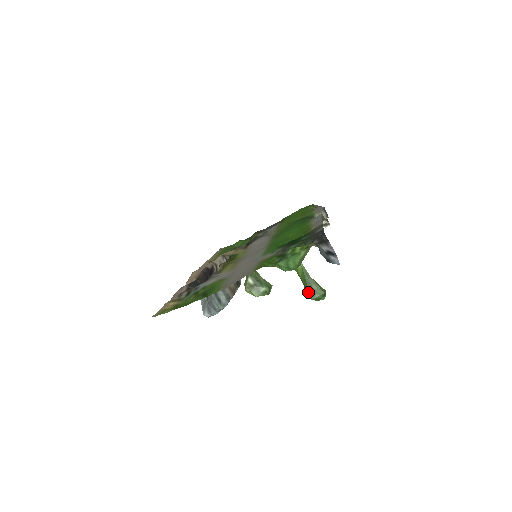
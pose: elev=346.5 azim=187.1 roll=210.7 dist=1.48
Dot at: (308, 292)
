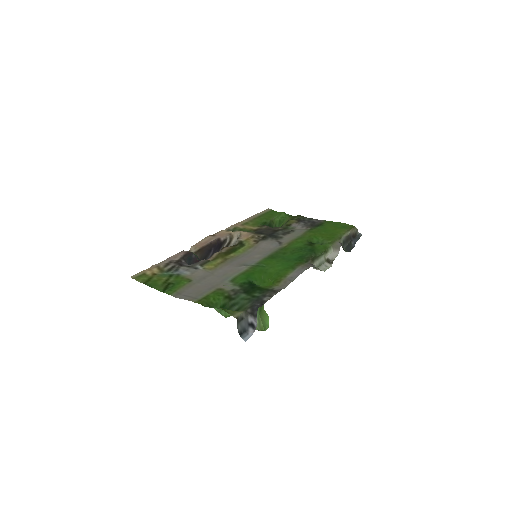
Dot at: occluded
